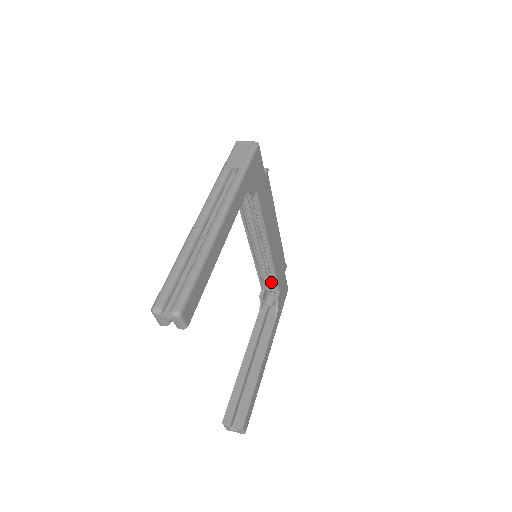
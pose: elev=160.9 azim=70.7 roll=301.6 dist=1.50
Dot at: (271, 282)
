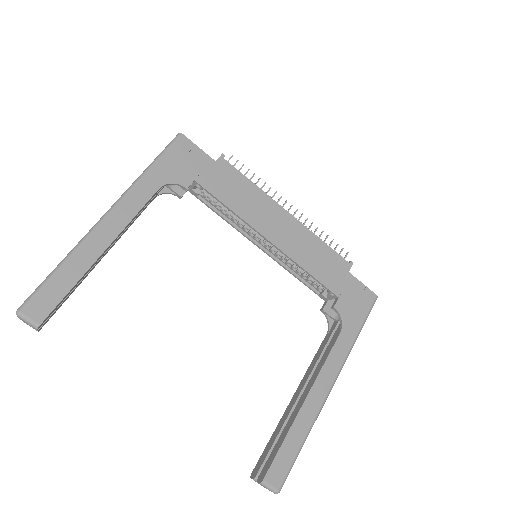
Dot at: occluded
